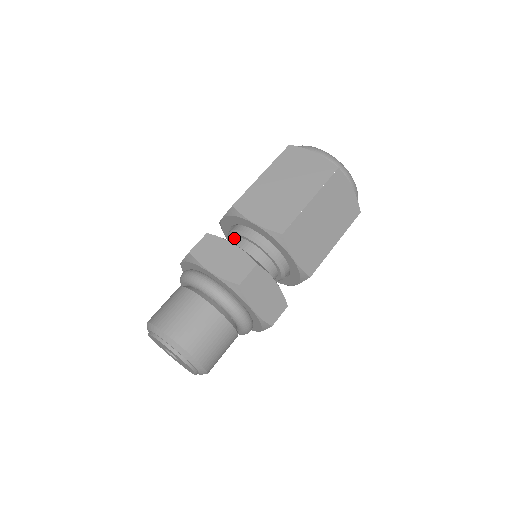
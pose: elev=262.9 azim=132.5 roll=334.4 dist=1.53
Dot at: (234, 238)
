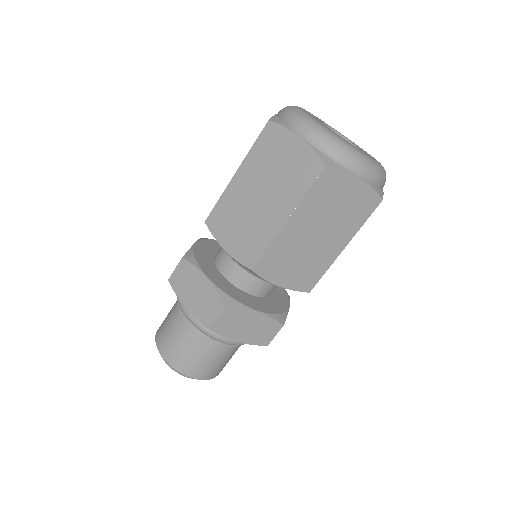
Dot at: occluded
